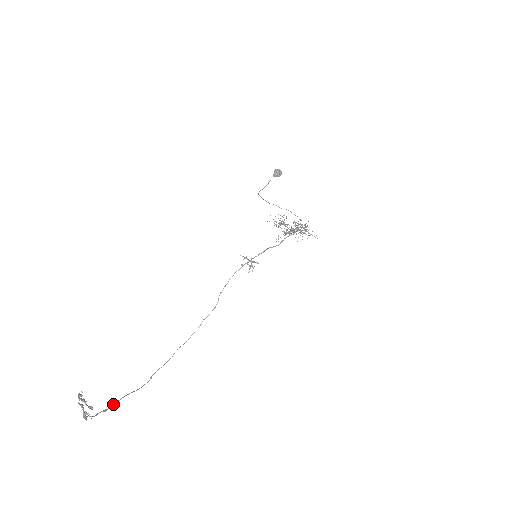
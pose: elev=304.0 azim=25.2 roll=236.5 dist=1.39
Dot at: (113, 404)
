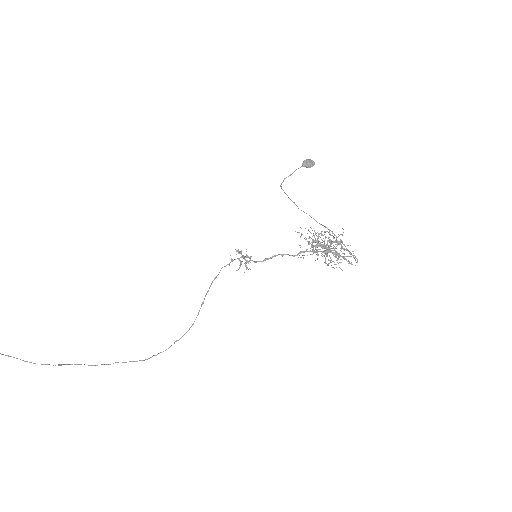
Dot at: out of frame
